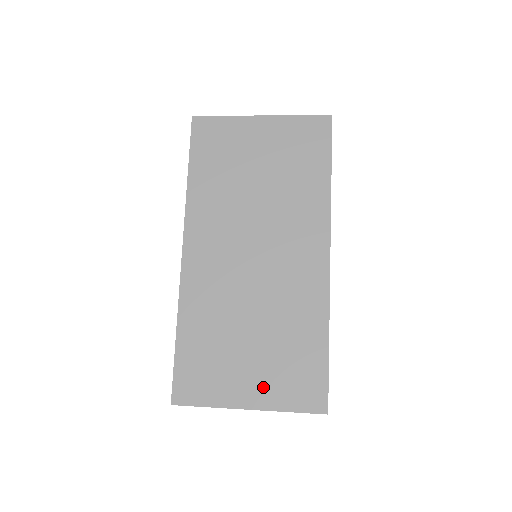
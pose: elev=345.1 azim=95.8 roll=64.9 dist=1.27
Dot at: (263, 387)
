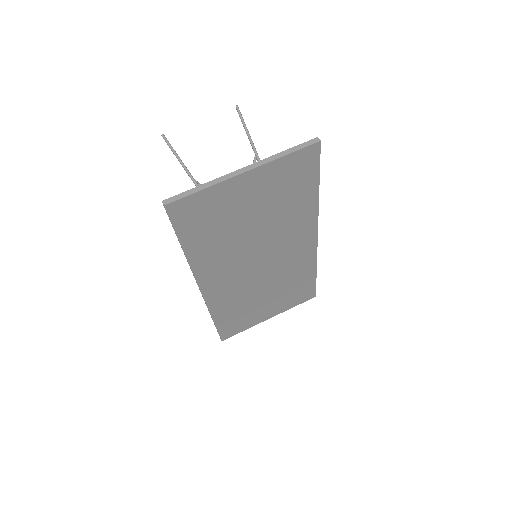
Dot at: (277, 308)
